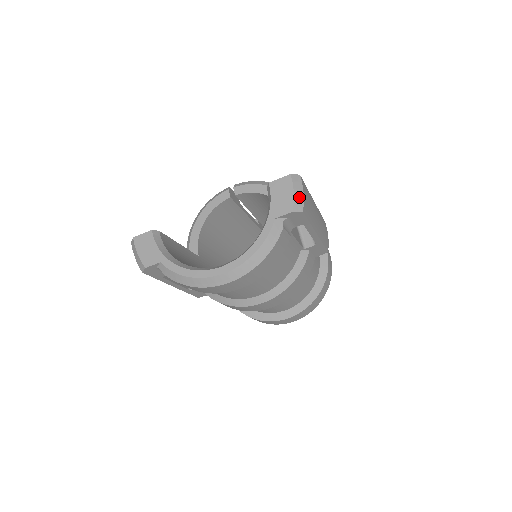
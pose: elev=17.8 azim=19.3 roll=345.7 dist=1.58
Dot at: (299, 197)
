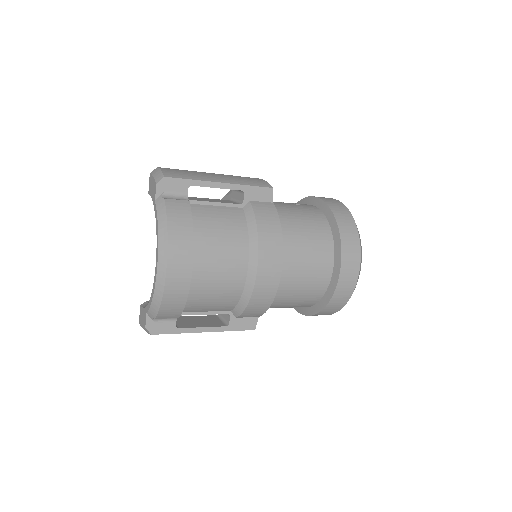
Dot at: (158, 174)
